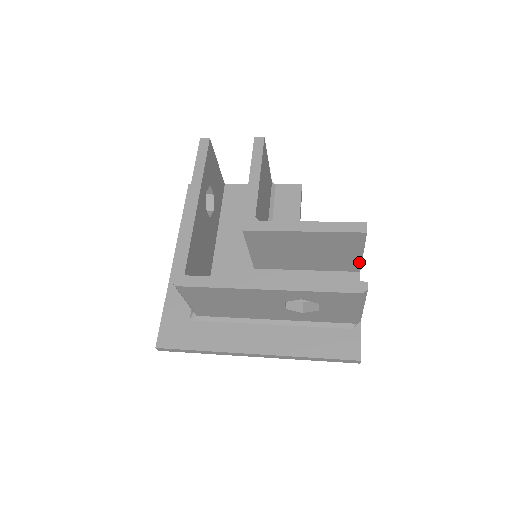
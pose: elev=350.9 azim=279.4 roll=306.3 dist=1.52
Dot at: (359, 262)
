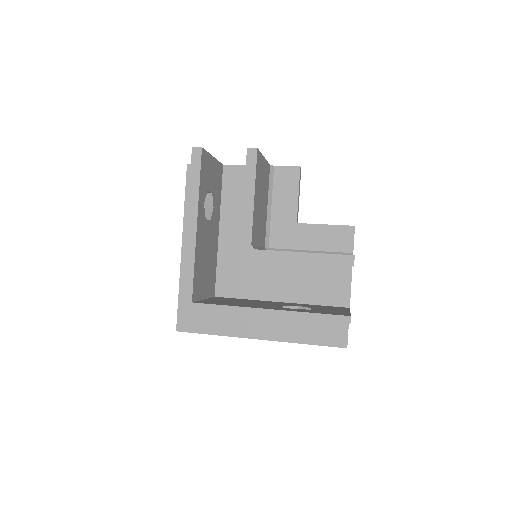
Dot at: occluded
